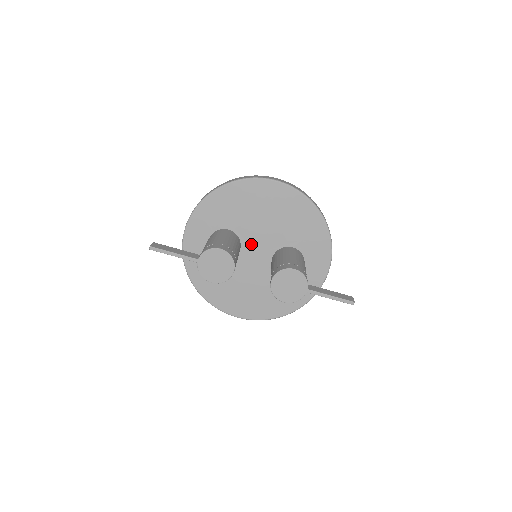
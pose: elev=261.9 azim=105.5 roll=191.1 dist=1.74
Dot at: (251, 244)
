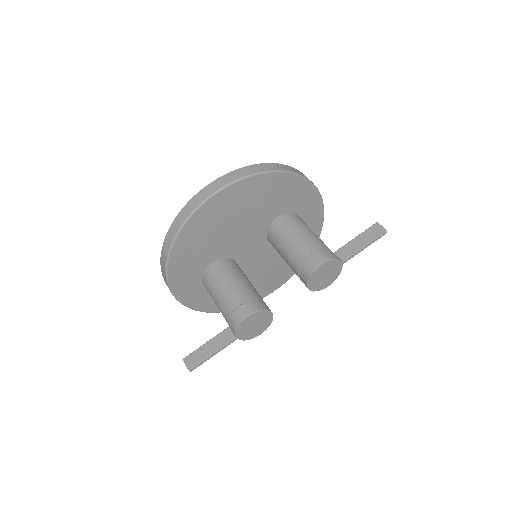
Dot at: (241, 250)
